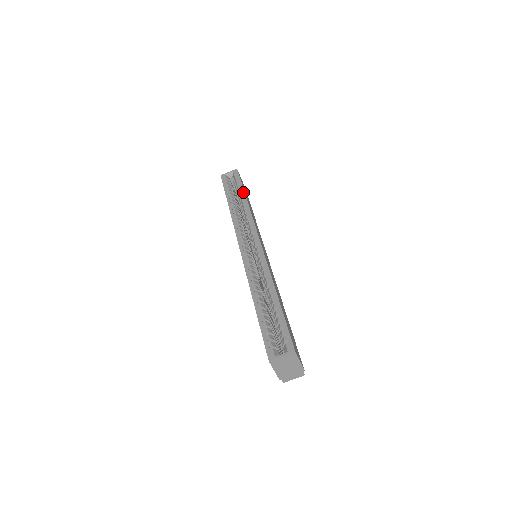
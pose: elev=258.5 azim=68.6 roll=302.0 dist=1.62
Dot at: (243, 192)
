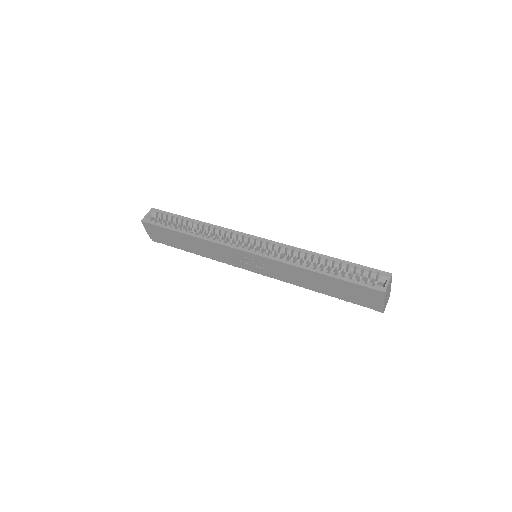
Dot at: (188, 218)
